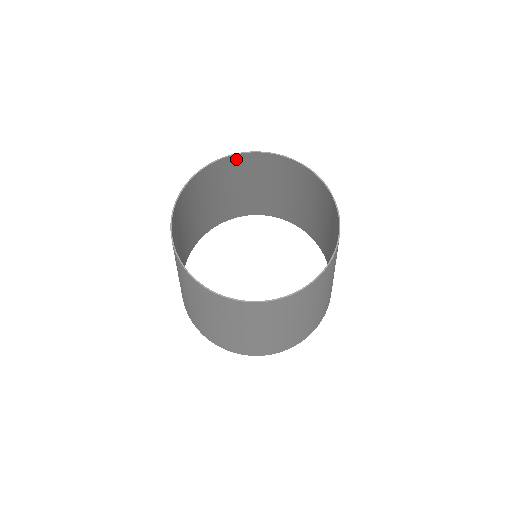
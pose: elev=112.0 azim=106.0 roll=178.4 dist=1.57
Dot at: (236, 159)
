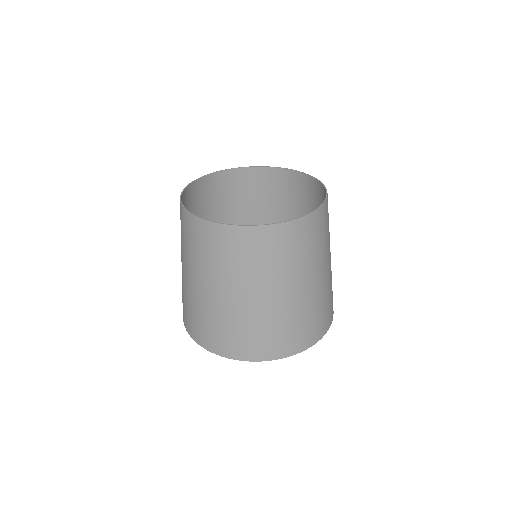
Dot at: (277, 174)
